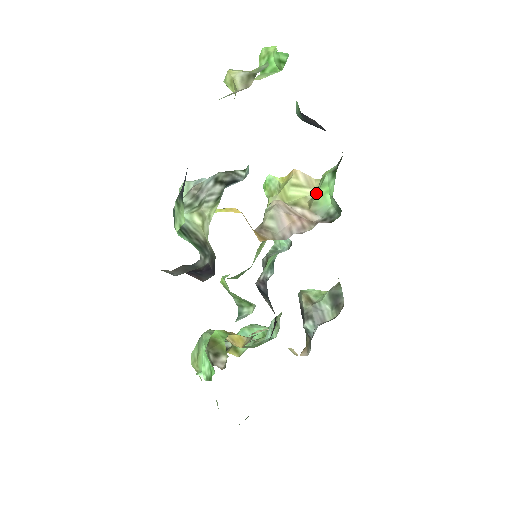
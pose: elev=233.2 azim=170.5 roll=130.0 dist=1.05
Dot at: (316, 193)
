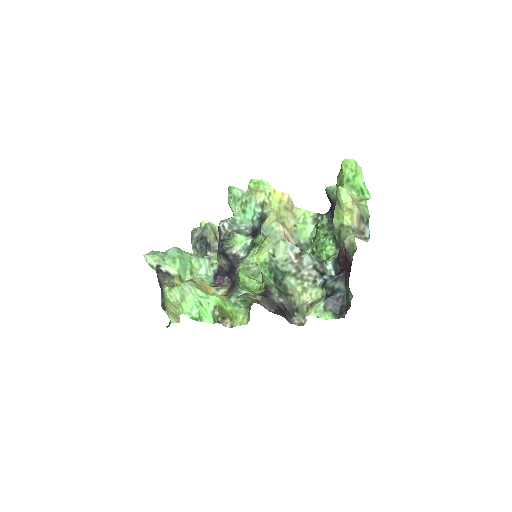
Dot at: (298, 225)
